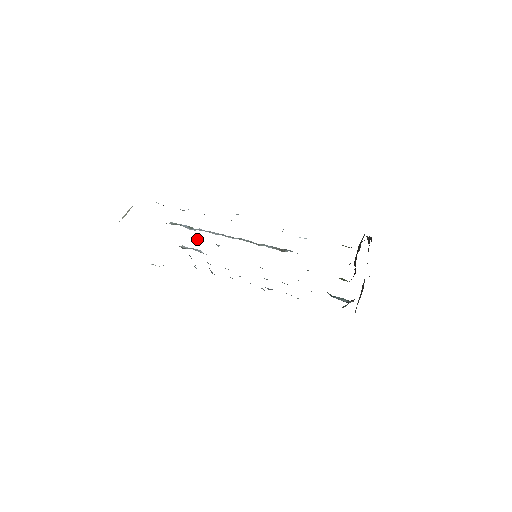
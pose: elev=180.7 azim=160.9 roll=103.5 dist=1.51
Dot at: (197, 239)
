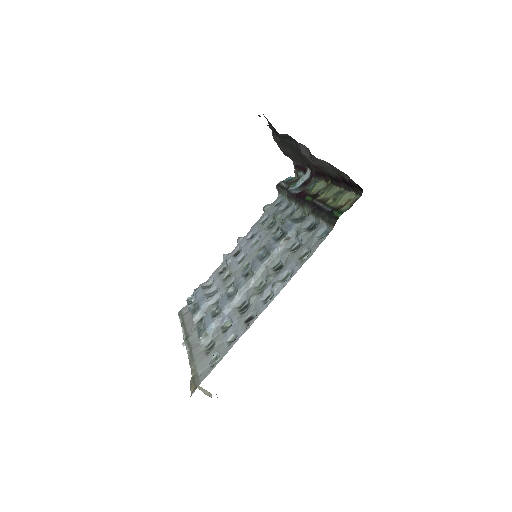
Dot at: (212, 310)
